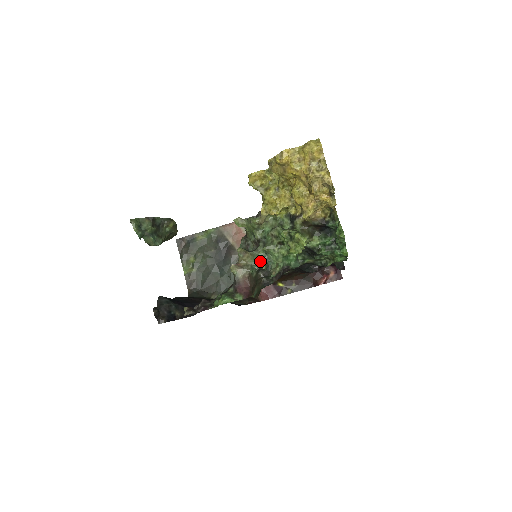
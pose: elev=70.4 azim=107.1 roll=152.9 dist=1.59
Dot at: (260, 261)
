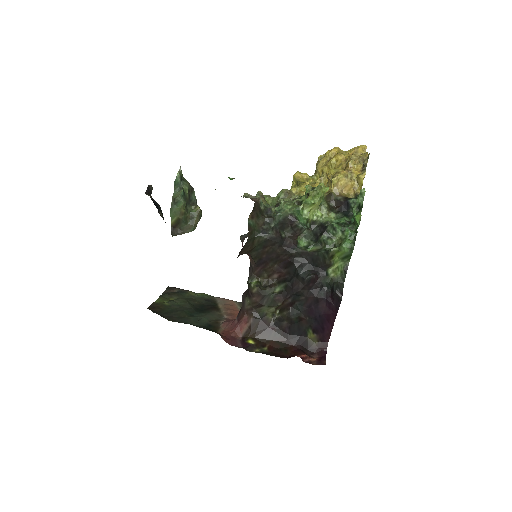
Dot at: (272, 207)
